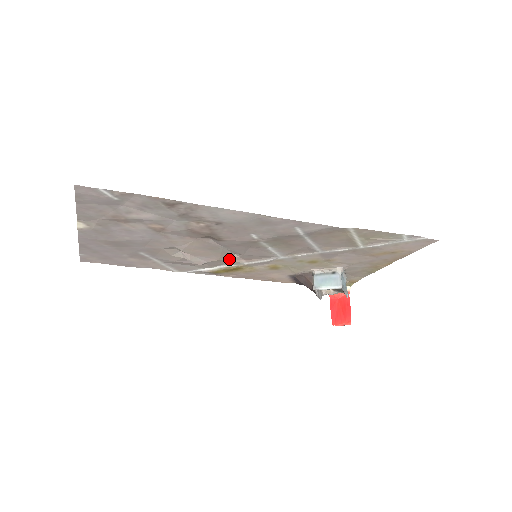
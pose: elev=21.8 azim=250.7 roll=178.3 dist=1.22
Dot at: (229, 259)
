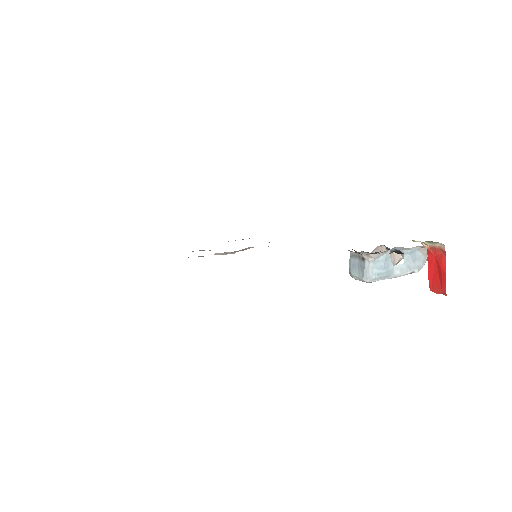
Dot at: occluded
